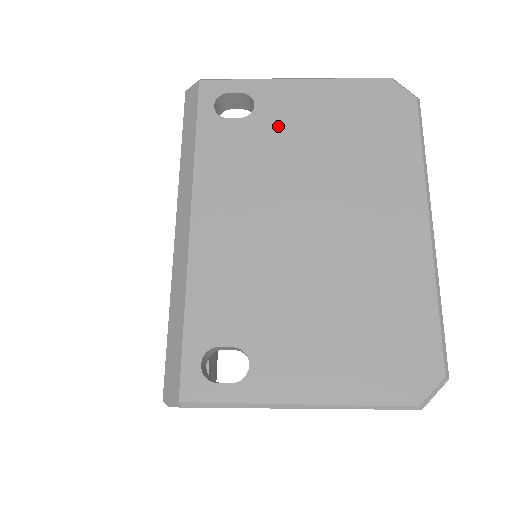
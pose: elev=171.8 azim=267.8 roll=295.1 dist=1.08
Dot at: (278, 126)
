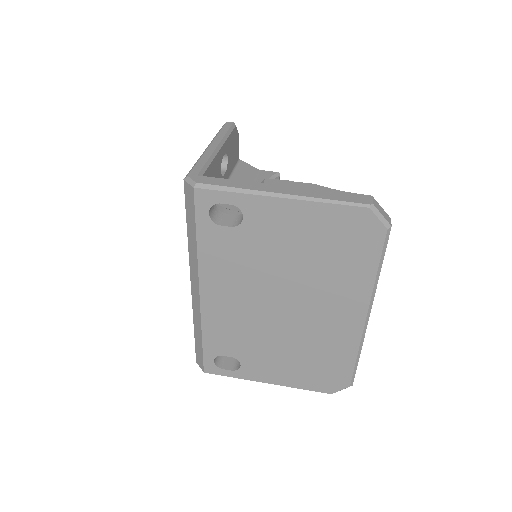
Dot at: (262, 238)
